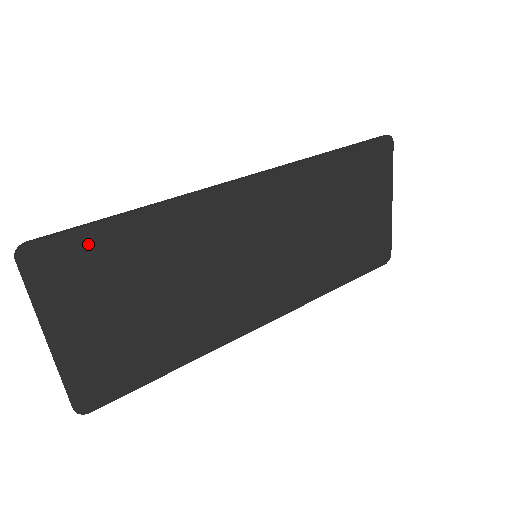
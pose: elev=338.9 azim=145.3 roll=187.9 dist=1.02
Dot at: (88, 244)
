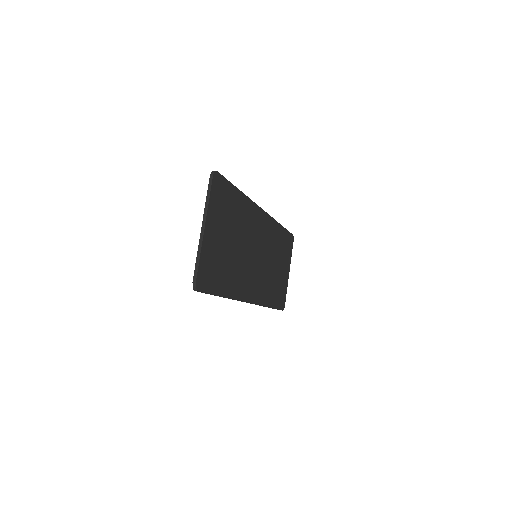
Dot at: (228, 191)
